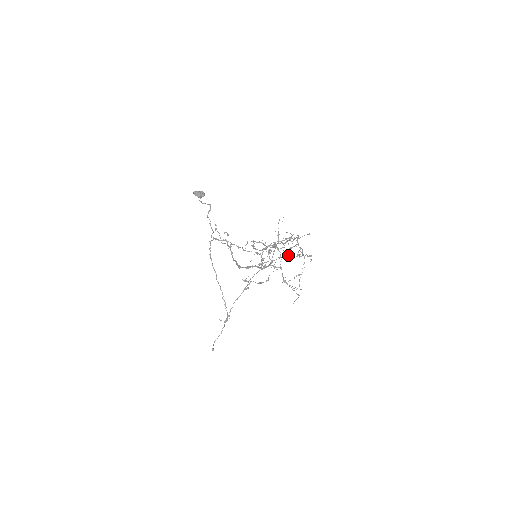
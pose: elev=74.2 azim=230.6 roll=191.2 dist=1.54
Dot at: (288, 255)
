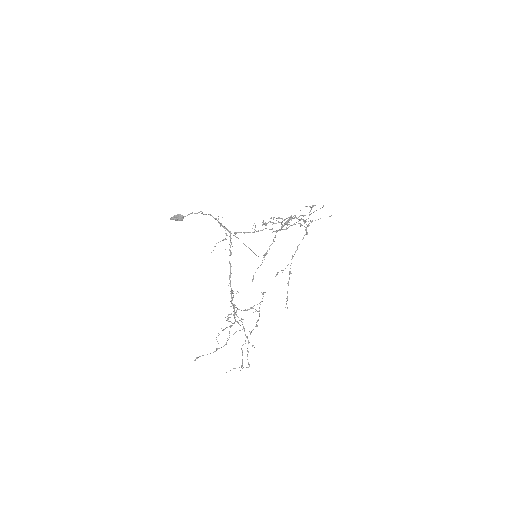
Dot at: (259, 303)
